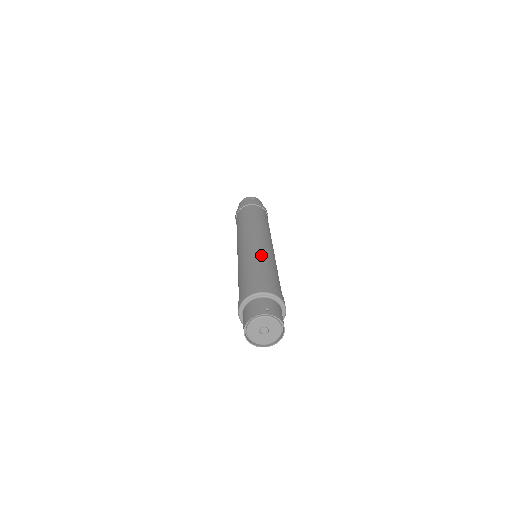
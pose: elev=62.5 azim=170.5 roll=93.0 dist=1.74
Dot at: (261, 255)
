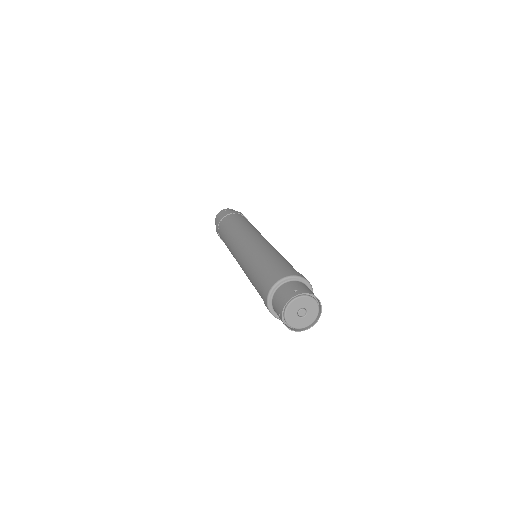
Dot at: (262, 250)
